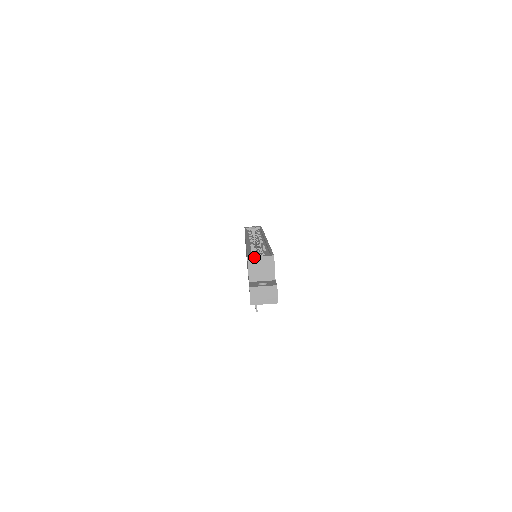
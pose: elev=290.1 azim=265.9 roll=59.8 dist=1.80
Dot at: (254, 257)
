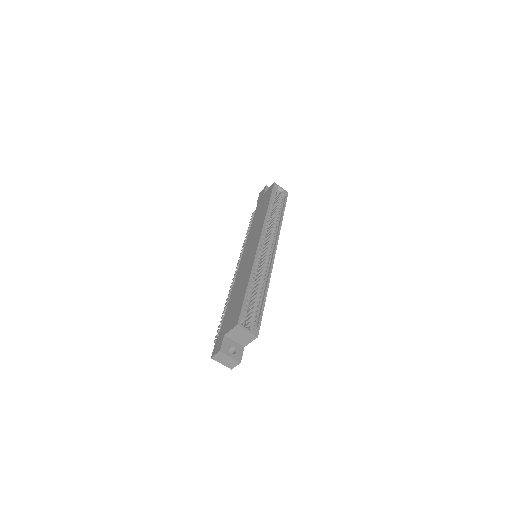
Dot at: (242, 328)
